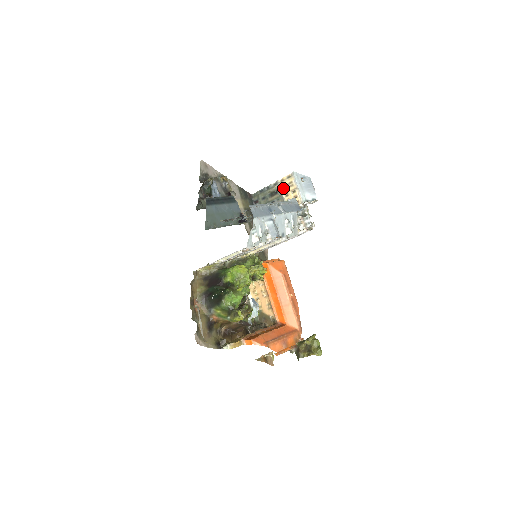
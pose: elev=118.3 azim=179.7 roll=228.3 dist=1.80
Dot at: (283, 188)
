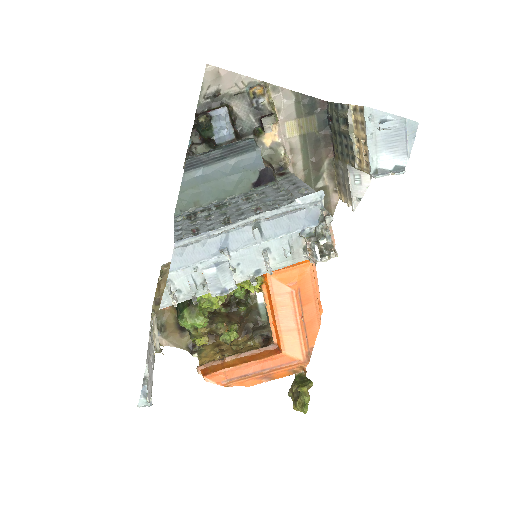
Dot at: (355, 124)
